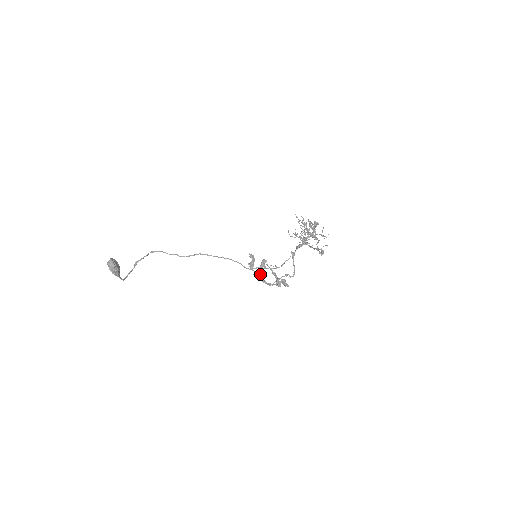
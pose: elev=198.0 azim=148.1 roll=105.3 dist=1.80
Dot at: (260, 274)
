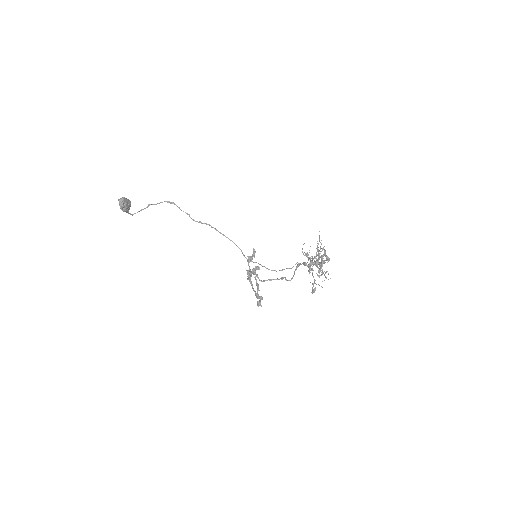
Dot at: (249, 276)
